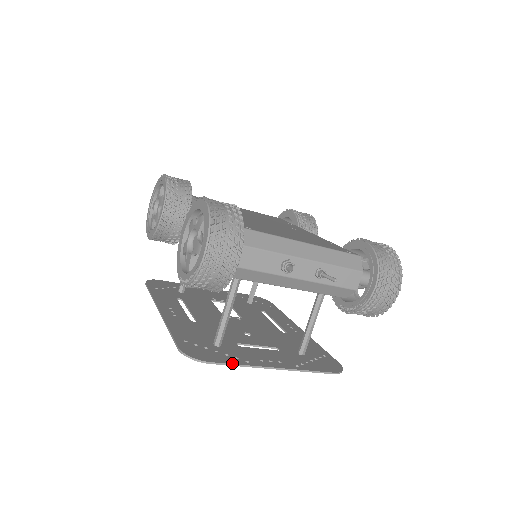
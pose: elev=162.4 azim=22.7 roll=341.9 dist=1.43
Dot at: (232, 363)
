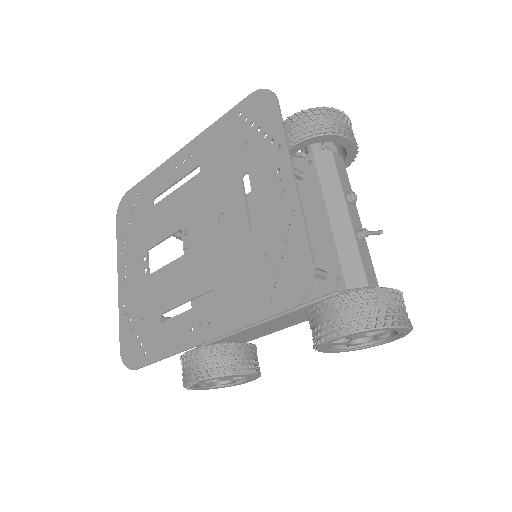
Dot at: (283, 124)
